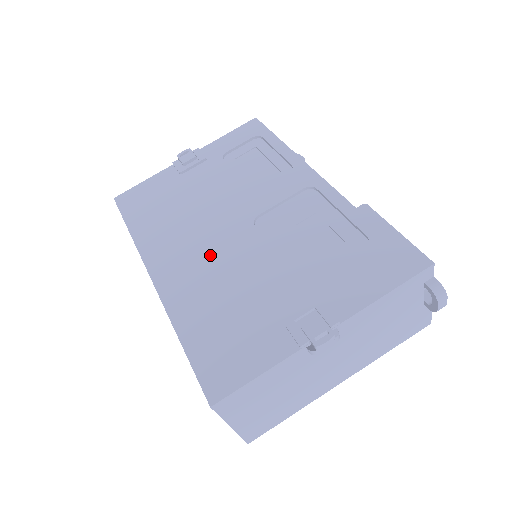
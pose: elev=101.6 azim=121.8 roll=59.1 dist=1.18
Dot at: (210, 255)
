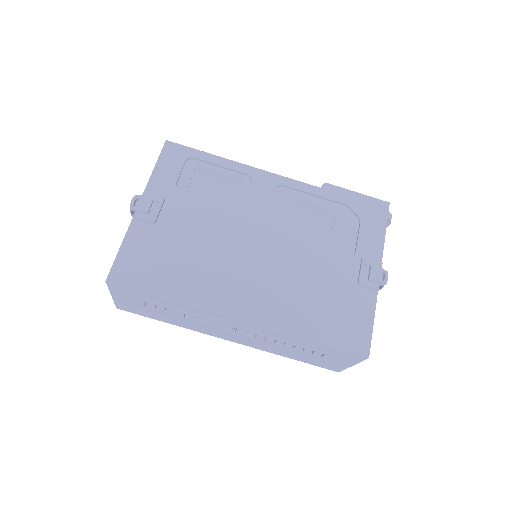
Dot at: (264, 274)
